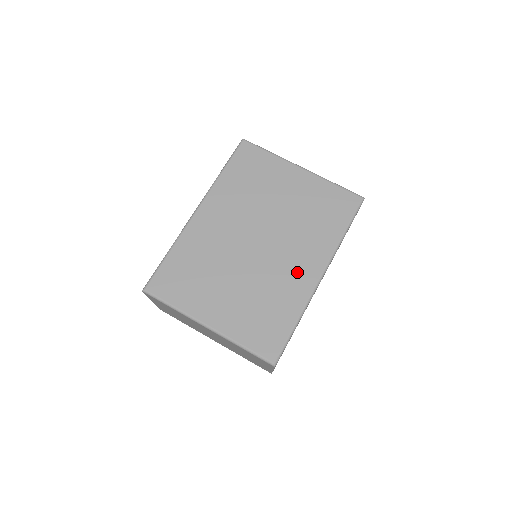
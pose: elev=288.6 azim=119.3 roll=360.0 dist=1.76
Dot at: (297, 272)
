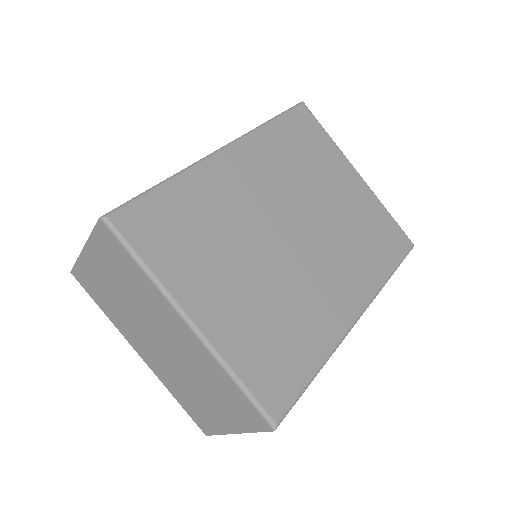
Dot at: (332, 298)
